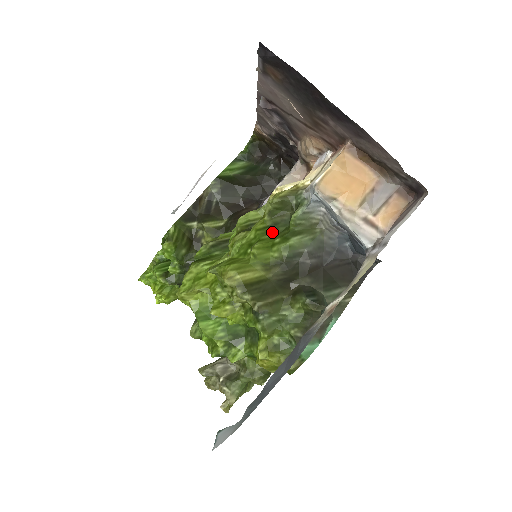
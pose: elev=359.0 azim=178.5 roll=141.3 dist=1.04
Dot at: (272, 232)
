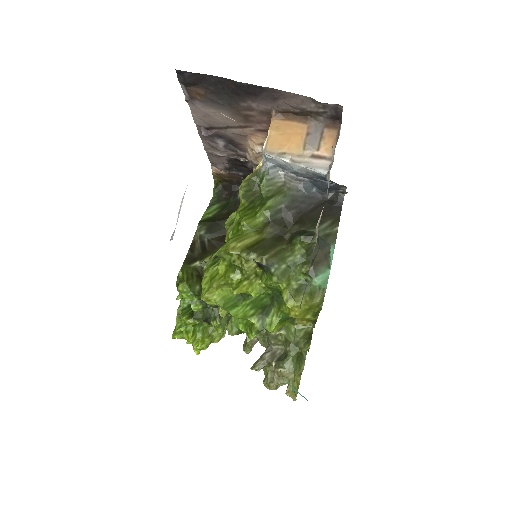
Dot at: (252, 208)
